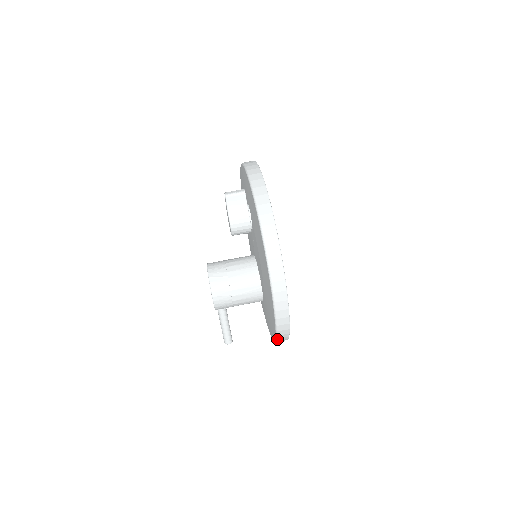
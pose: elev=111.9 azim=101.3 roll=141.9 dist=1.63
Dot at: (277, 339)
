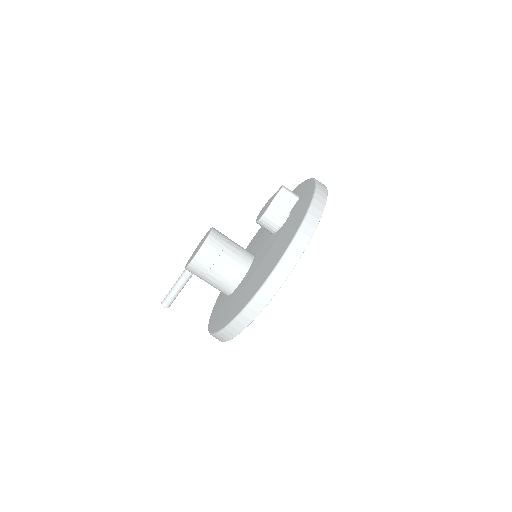
Dot at: (220, 332)
